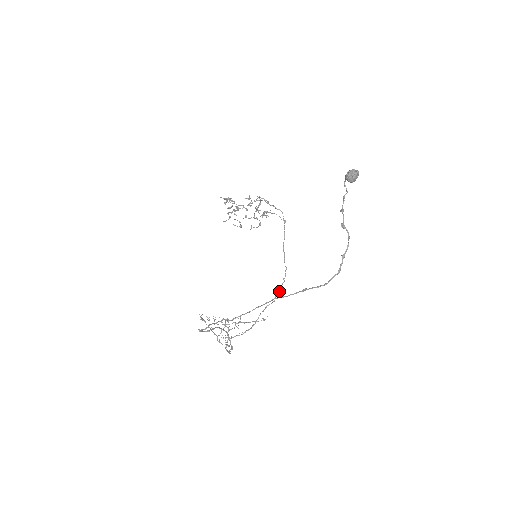
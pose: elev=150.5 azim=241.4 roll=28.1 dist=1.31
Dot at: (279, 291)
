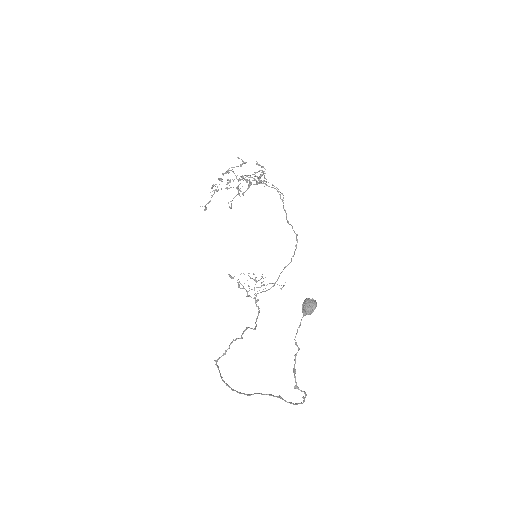
Dot at: occluded
